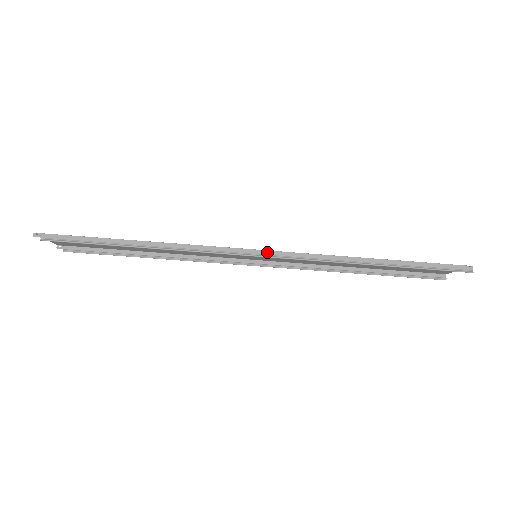
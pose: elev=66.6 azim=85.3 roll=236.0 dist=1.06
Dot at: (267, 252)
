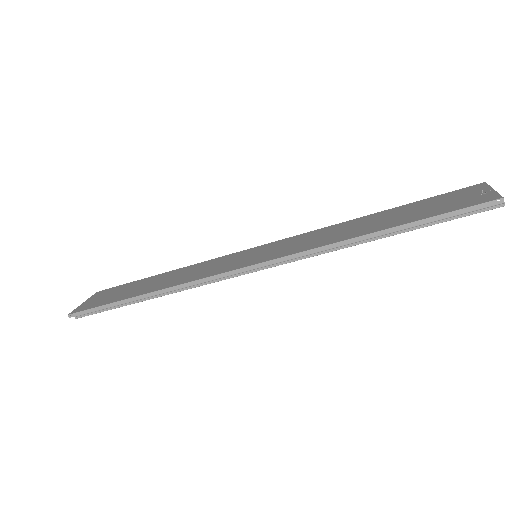
Dot at: (259, 265)
